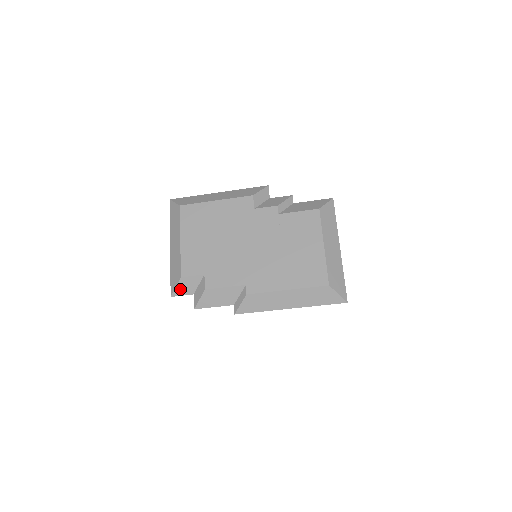
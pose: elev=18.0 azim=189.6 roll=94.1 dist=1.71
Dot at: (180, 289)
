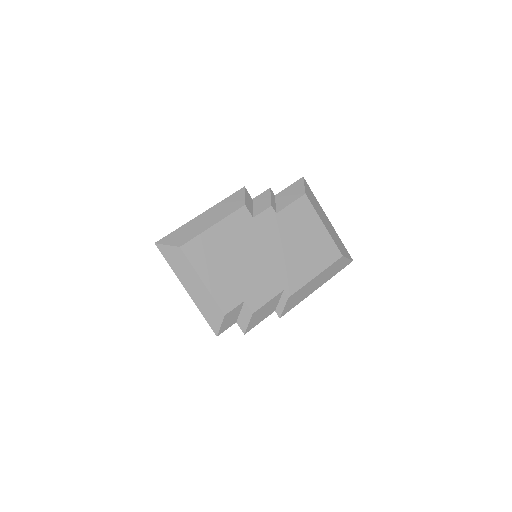
Dot at: (225, 325)
